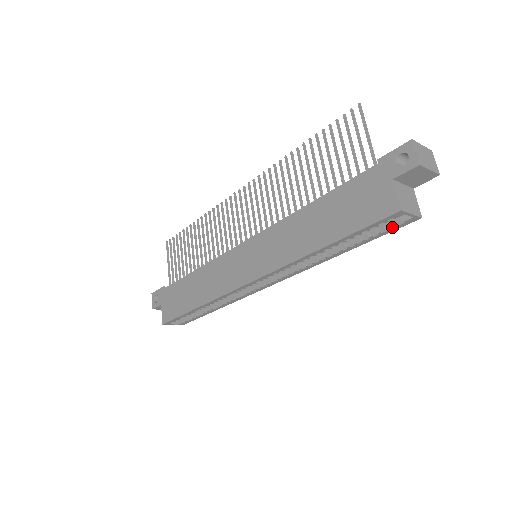
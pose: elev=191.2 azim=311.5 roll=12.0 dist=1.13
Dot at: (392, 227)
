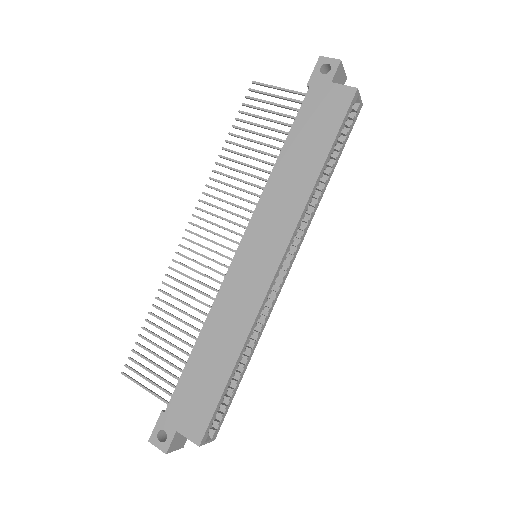
Dot at: (351, 124)
